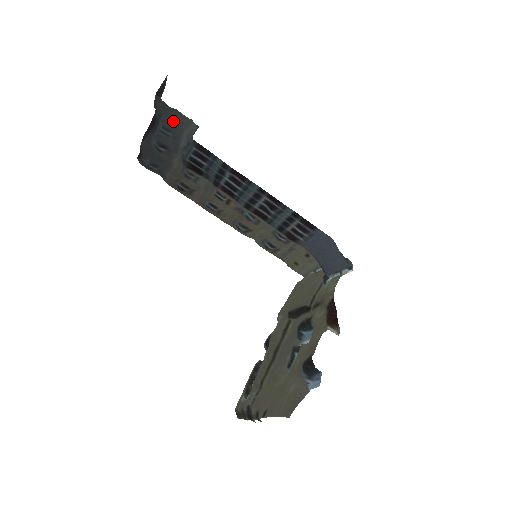
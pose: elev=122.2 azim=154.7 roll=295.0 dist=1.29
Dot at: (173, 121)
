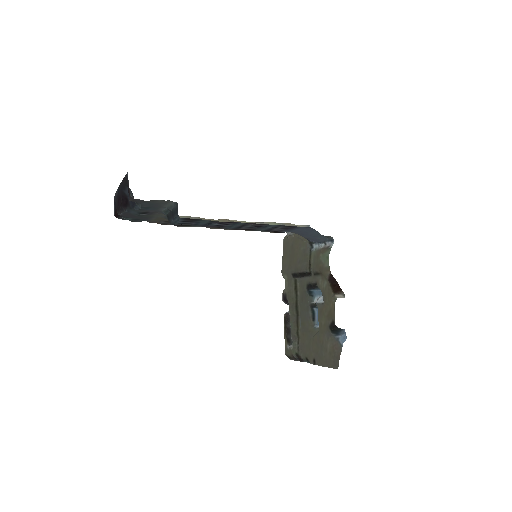
Dot at: (151, 204)
